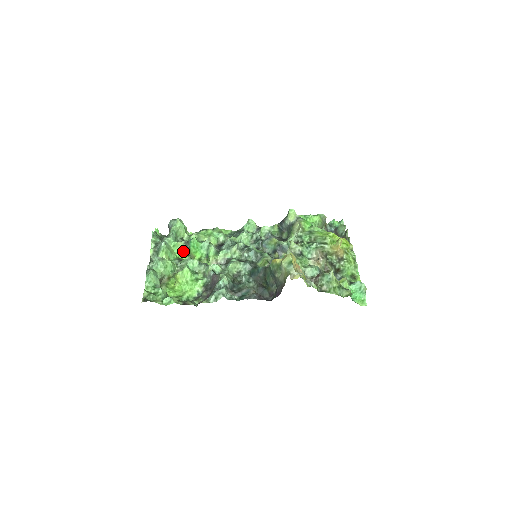
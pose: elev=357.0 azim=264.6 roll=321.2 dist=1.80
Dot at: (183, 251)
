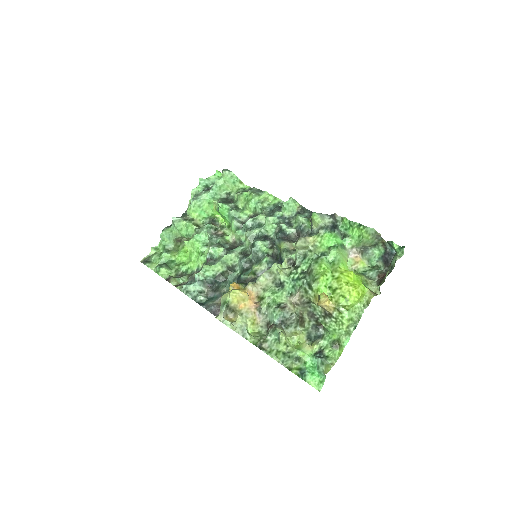
Dot at: (218, 211)
